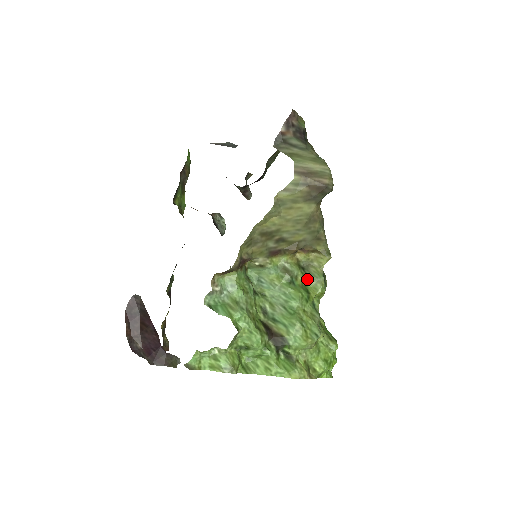
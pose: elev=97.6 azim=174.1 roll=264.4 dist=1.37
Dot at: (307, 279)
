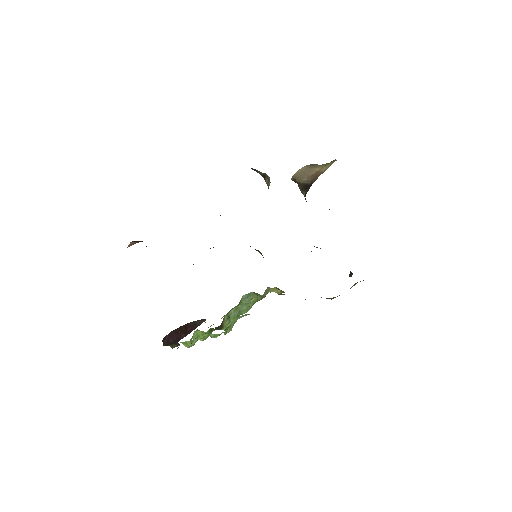
Dot at: occluded
